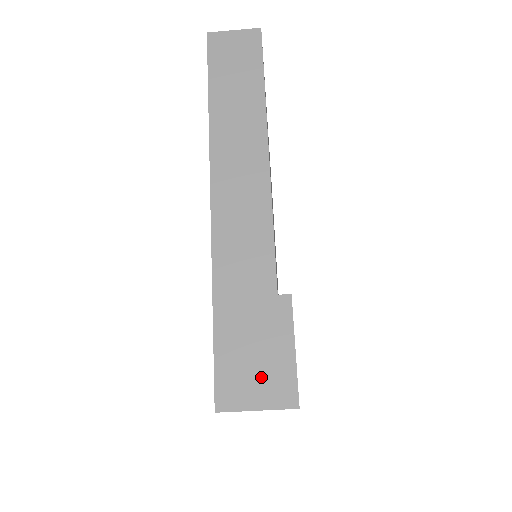
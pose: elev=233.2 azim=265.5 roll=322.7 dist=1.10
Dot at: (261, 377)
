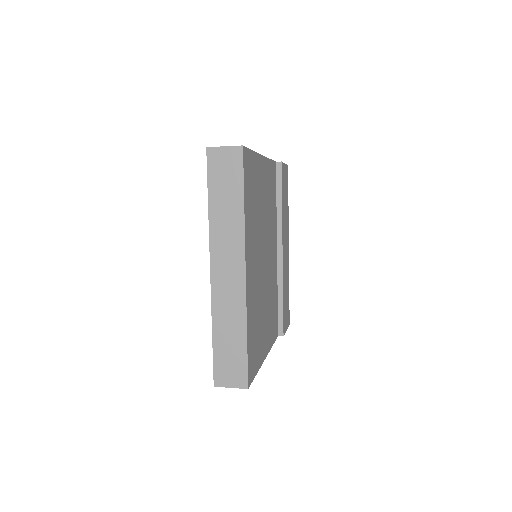
Dot at: occluded
